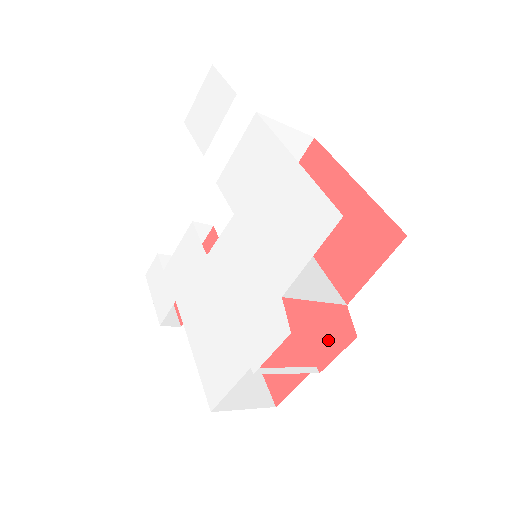
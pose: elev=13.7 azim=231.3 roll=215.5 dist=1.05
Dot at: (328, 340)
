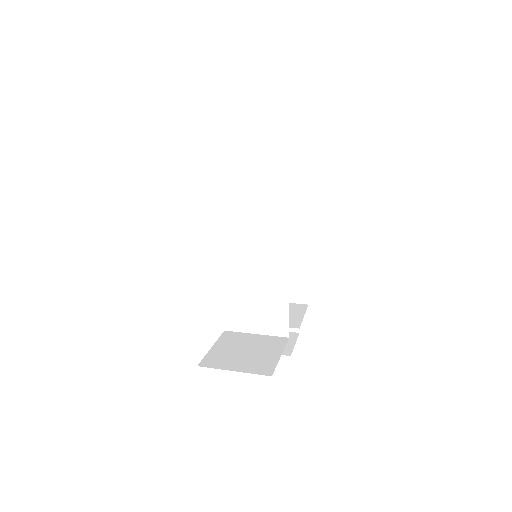
Dot at: occluded
